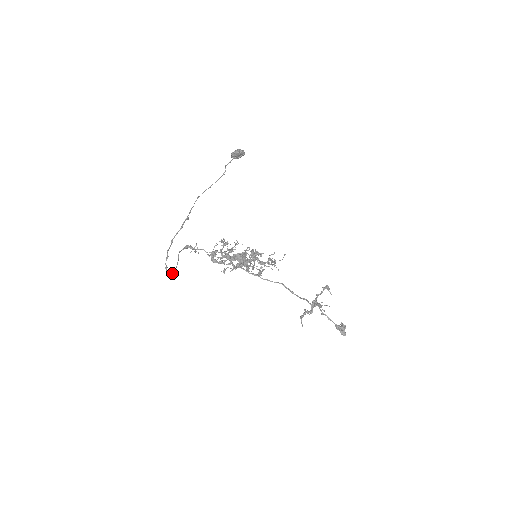
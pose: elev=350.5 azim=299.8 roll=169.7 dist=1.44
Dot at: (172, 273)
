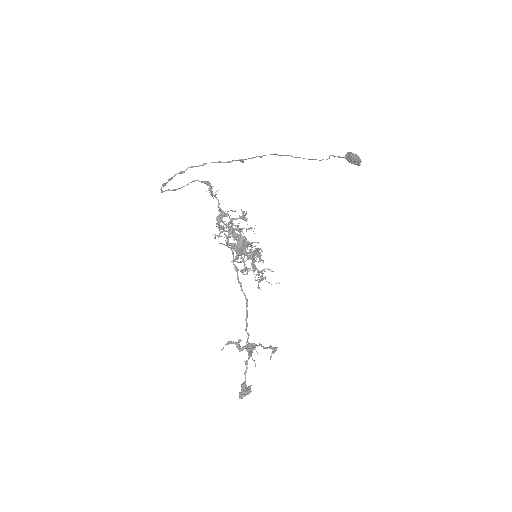
Dot at: (166, 190)
